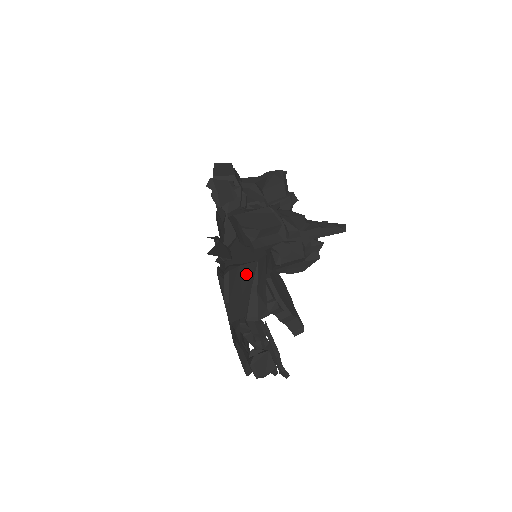
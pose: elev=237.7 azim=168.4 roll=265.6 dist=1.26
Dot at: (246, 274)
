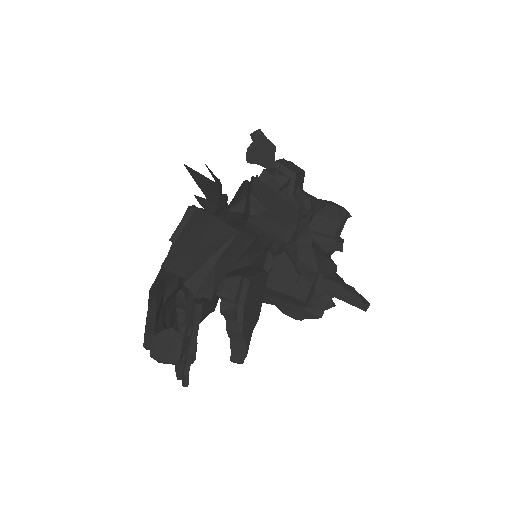
Dot at: (216, 233)
